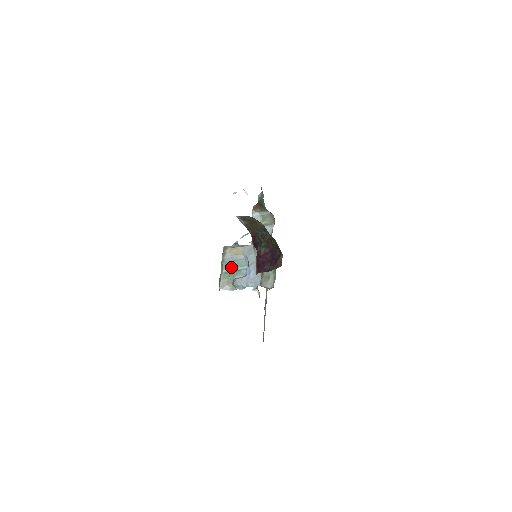
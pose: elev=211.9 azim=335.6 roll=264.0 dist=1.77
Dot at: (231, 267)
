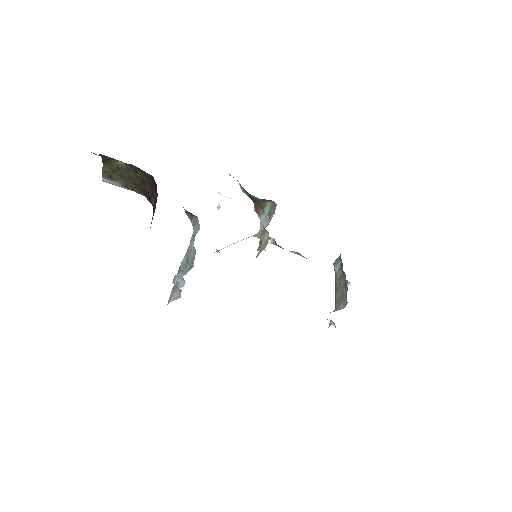
Dot at: (185, 271)
